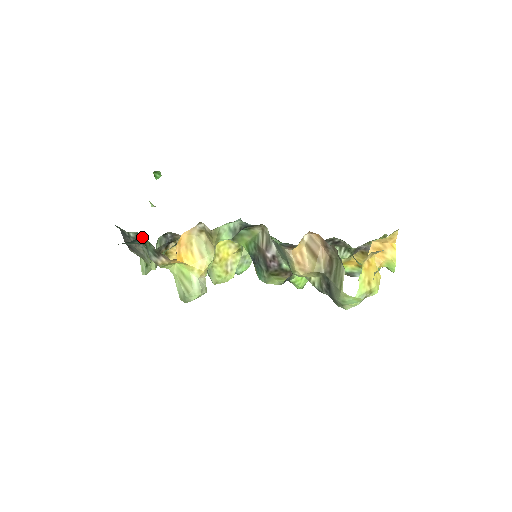
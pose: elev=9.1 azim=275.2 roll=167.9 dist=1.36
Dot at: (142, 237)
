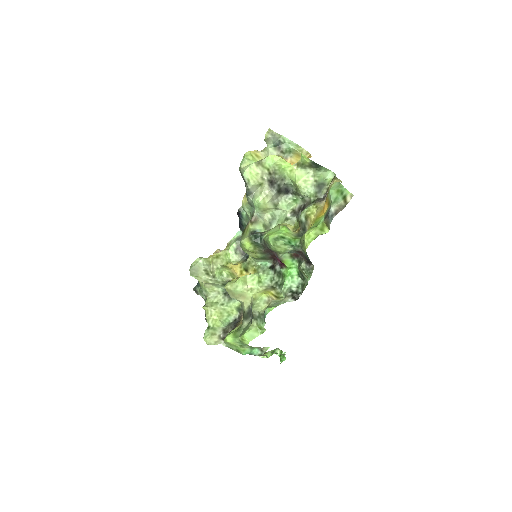
Dot at: occluded
